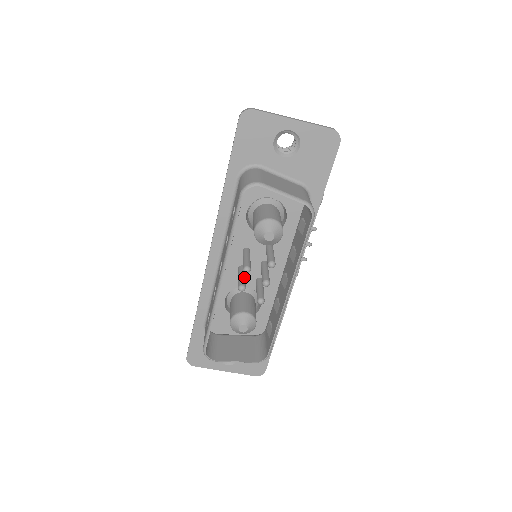
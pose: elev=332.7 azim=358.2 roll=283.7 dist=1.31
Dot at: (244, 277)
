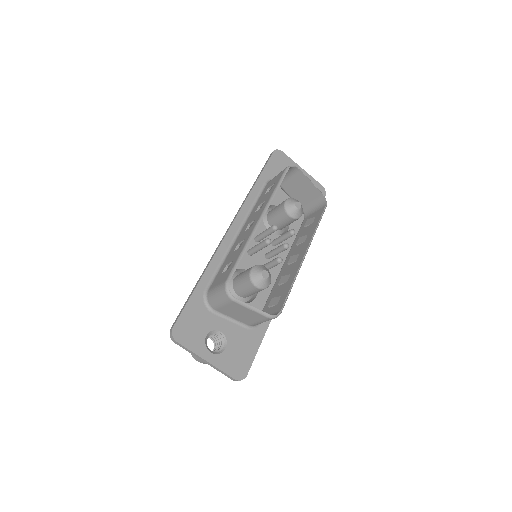
Dot at: occluded
